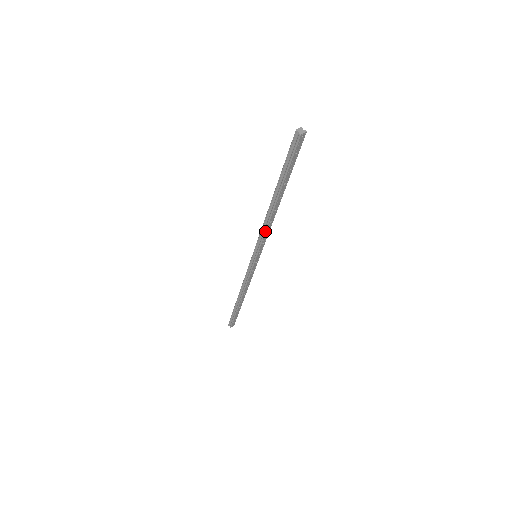
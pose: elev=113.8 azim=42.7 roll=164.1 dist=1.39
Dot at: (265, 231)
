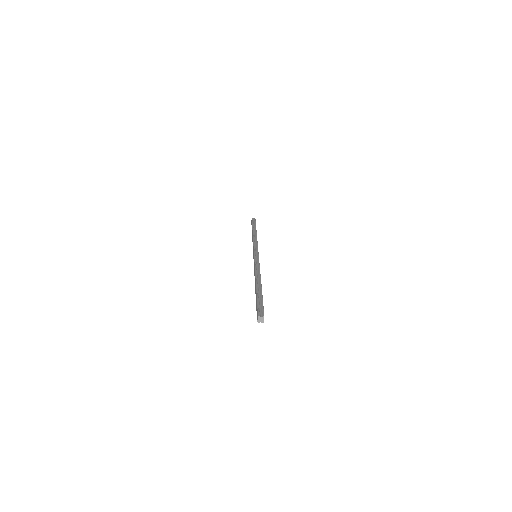
Dot at: occluded
